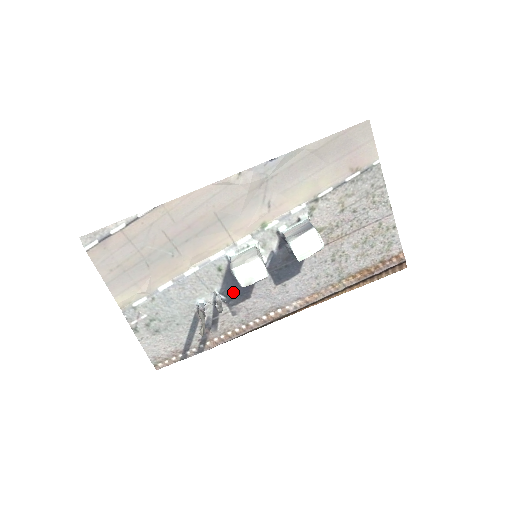
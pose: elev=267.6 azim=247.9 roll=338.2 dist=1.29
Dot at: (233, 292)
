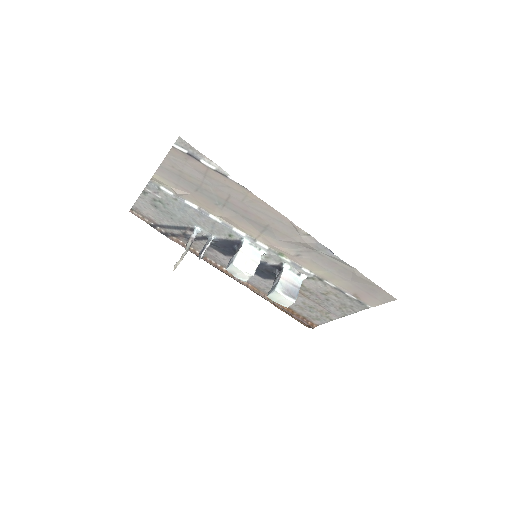
Dot at: (221, 246)
